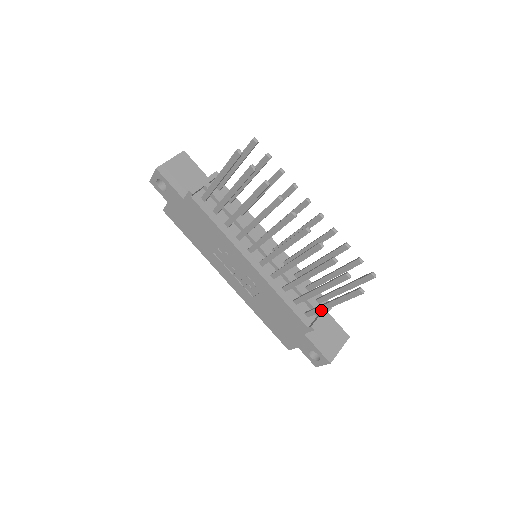
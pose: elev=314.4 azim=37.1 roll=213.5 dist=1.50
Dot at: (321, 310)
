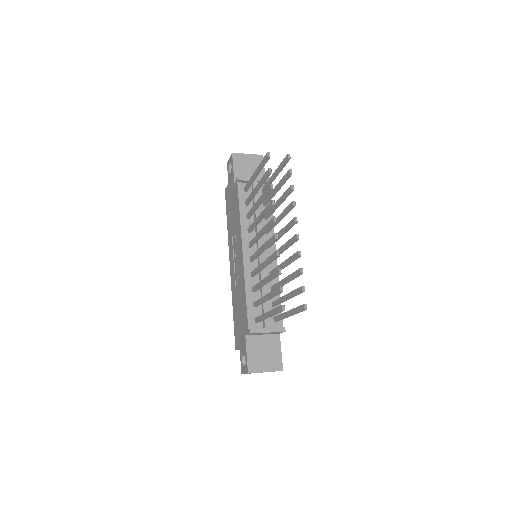
Dot at: (262, 318)
